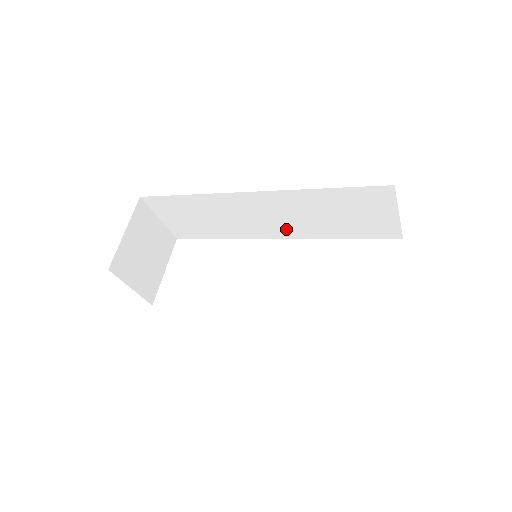
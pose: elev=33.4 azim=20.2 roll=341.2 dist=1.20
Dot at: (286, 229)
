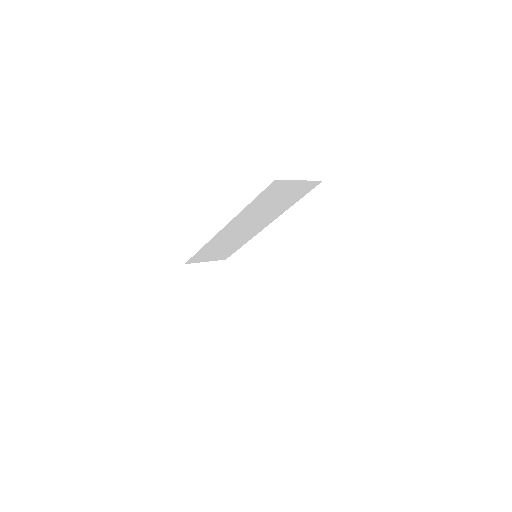
Dot at: (263, 222)
